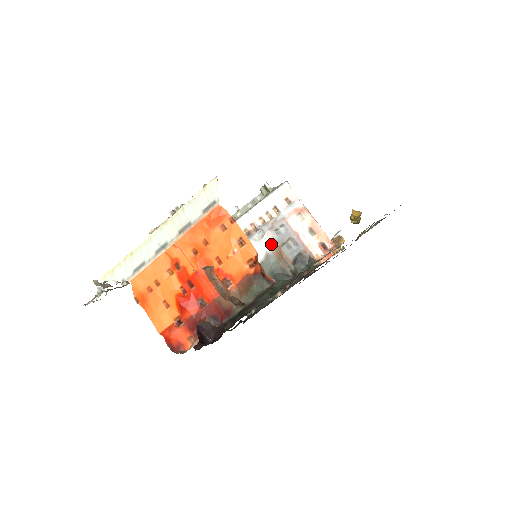
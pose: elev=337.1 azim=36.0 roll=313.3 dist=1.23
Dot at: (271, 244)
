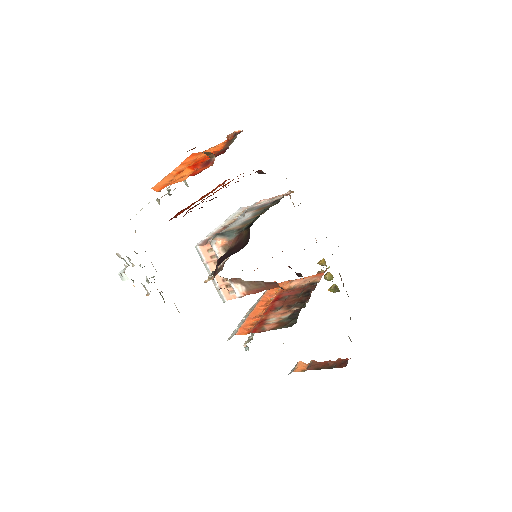
Dot at: (252, 212)
